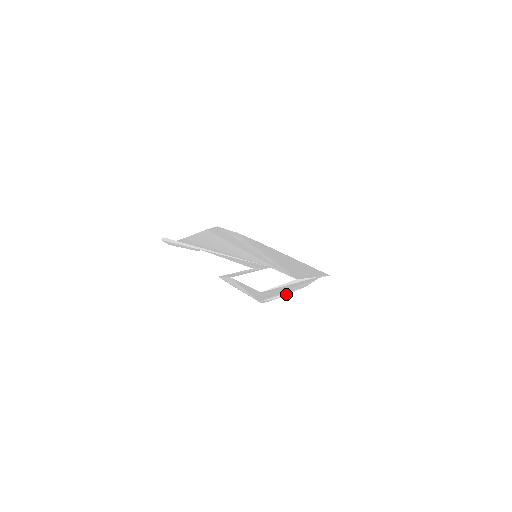
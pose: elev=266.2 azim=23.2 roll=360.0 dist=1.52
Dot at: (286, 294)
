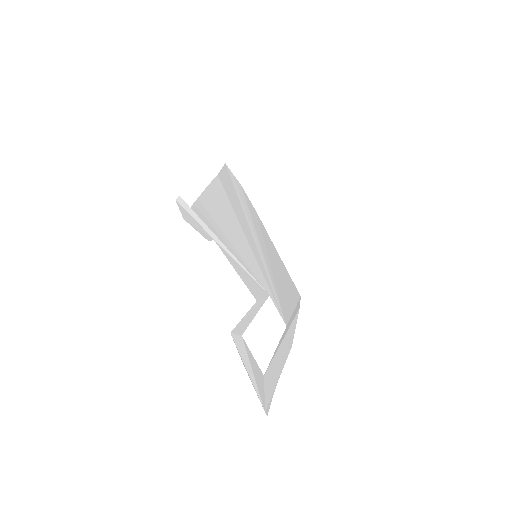
Dot at: occluded
